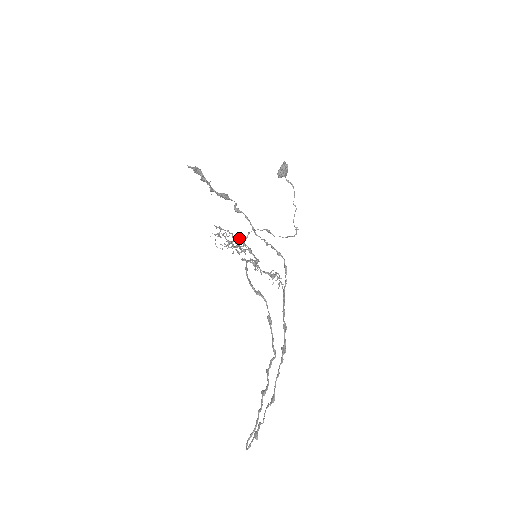
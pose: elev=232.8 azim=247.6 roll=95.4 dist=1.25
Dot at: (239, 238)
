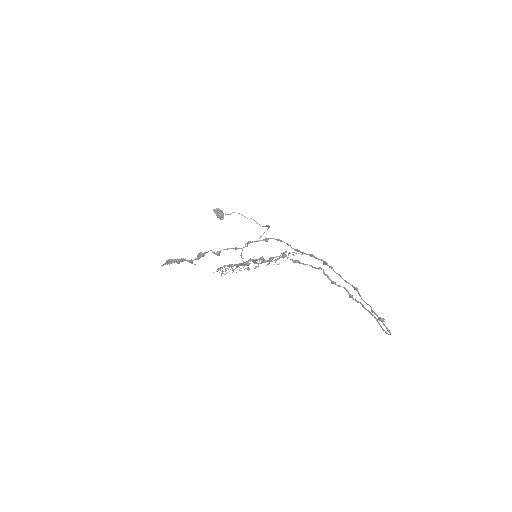
Dot at: occluded
